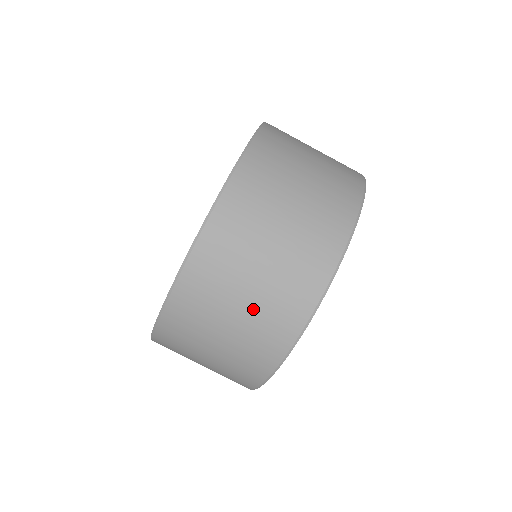
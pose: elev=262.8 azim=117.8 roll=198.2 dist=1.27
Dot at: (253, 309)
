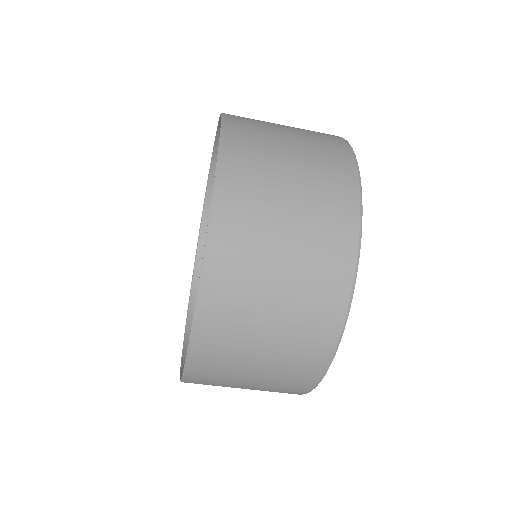
Dot at: (277, 353)
